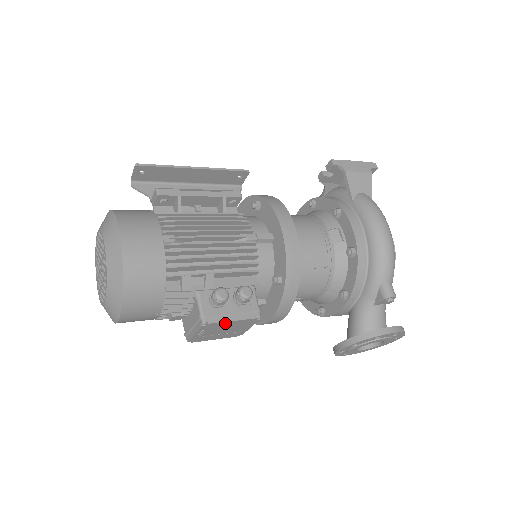
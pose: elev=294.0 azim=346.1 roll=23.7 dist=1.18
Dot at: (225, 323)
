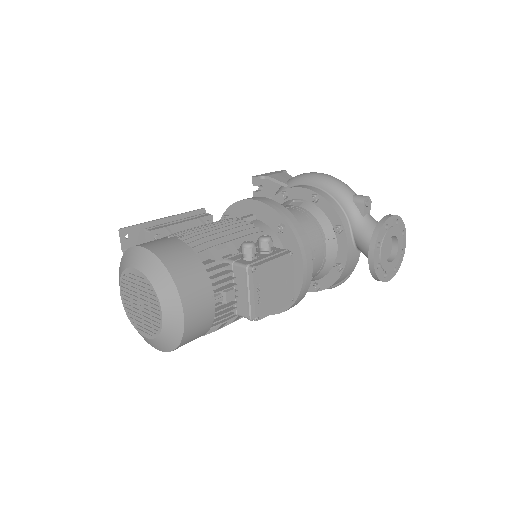
Dot at: (269, 266)
